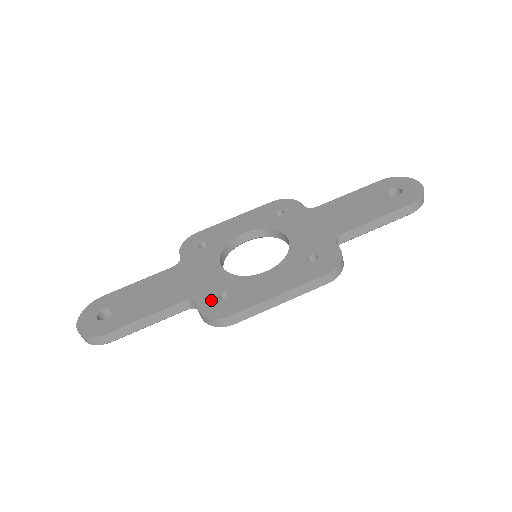
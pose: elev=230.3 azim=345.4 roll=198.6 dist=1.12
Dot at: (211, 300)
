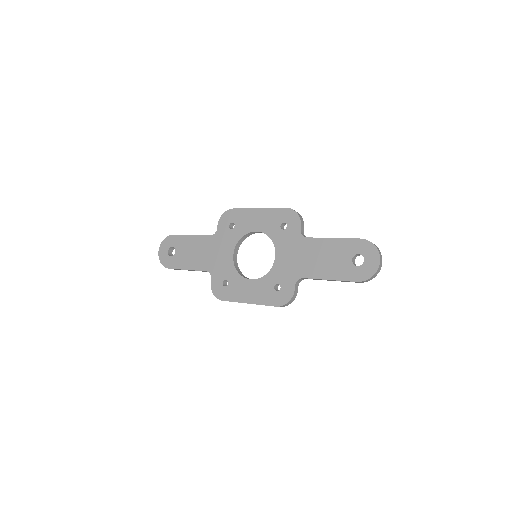
Dot at: (218, 282)
